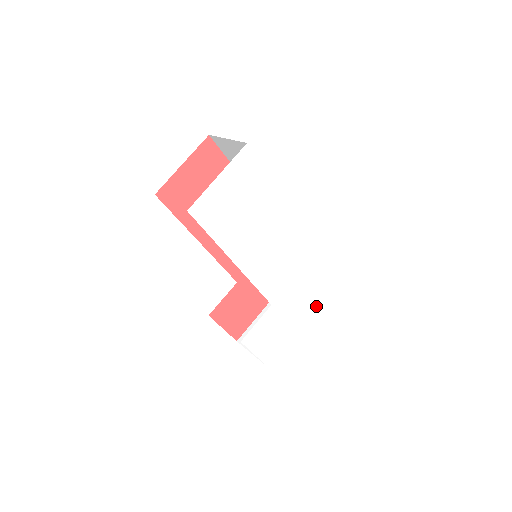
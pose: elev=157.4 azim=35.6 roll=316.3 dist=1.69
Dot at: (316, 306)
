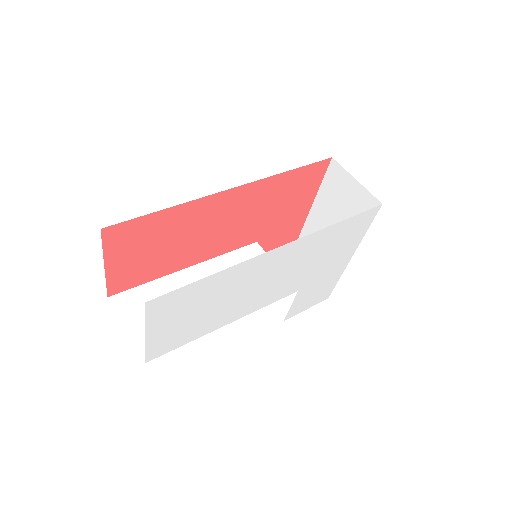
Dot at: (357, 244)
